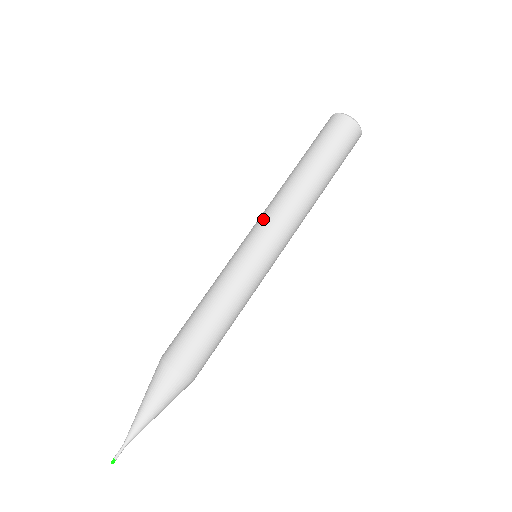
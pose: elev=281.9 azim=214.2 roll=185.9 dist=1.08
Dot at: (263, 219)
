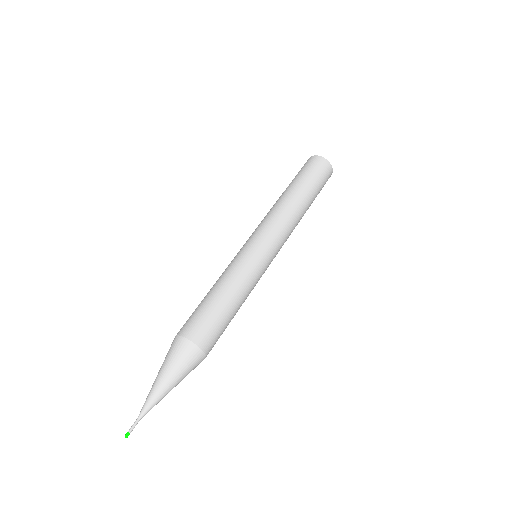
Dot at: (258, 226)
